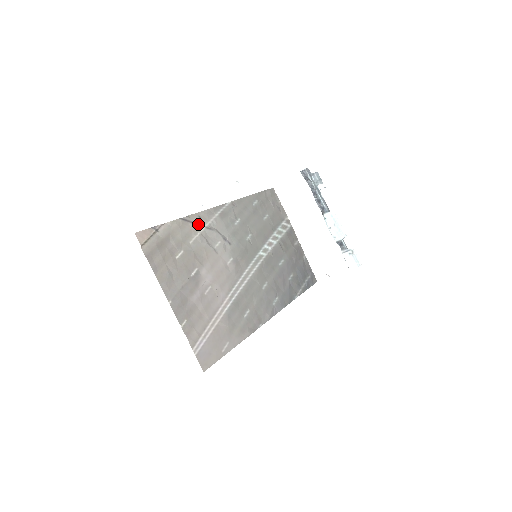
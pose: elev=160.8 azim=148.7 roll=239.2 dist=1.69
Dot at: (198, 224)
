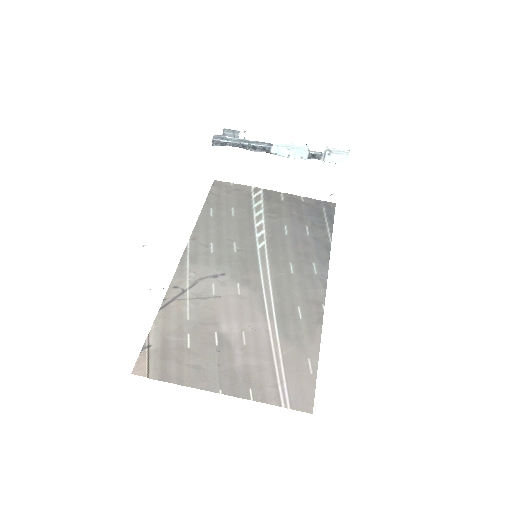
Dot at: (179, 295)
